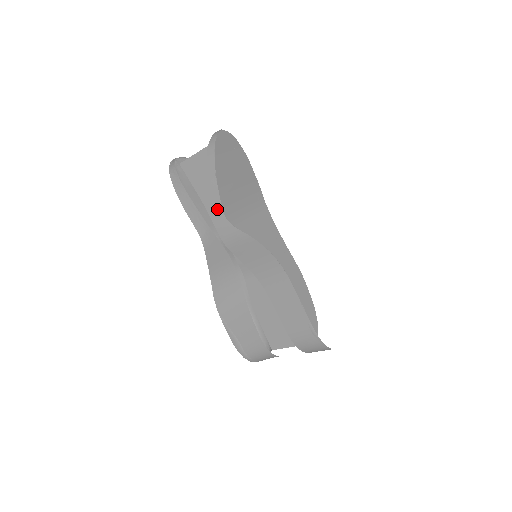
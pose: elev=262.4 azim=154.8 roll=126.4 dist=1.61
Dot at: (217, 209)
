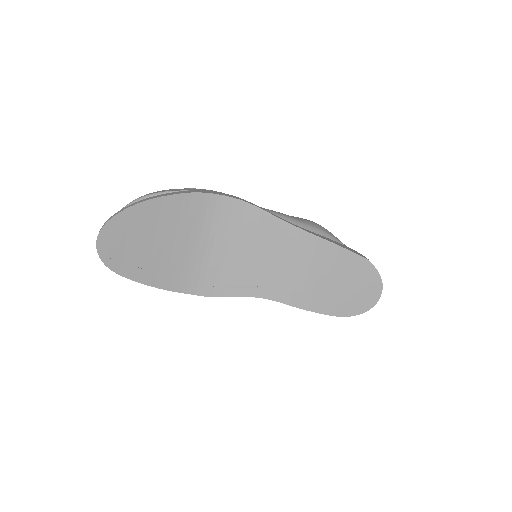
Dot at: occluded
